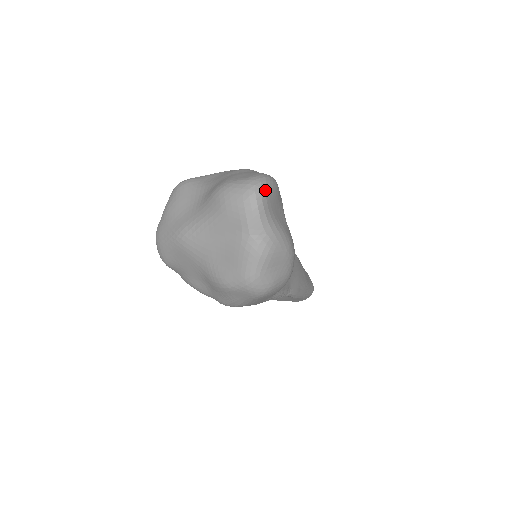
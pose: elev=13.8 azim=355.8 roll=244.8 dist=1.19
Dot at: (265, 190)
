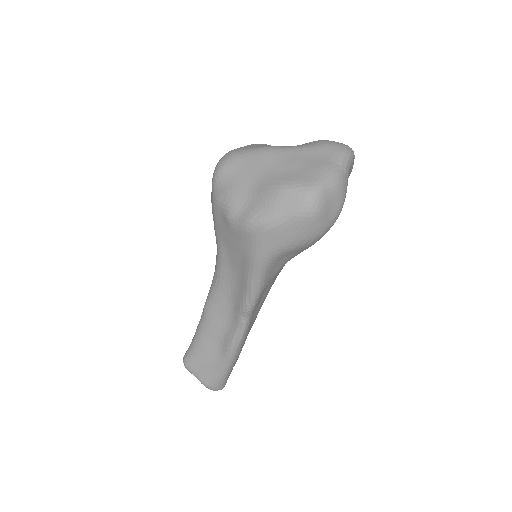
Dot at: (354, 157)
